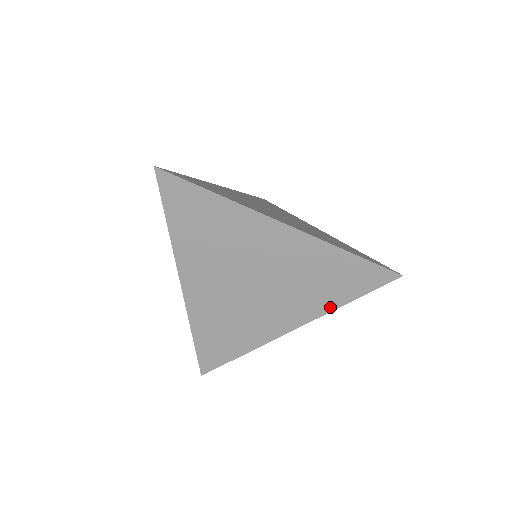
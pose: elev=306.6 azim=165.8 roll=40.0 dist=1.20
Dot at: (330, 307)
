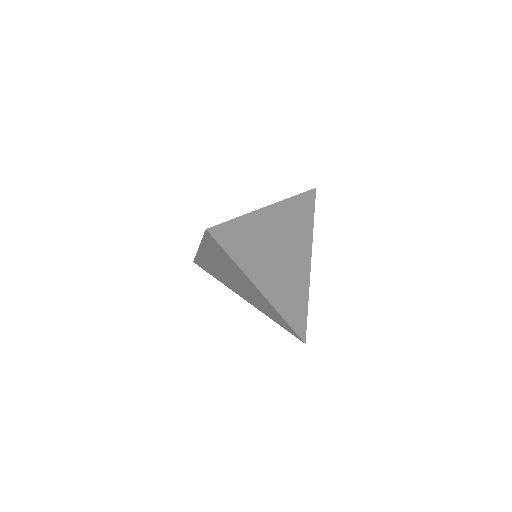
Dot at: (266, 315)
